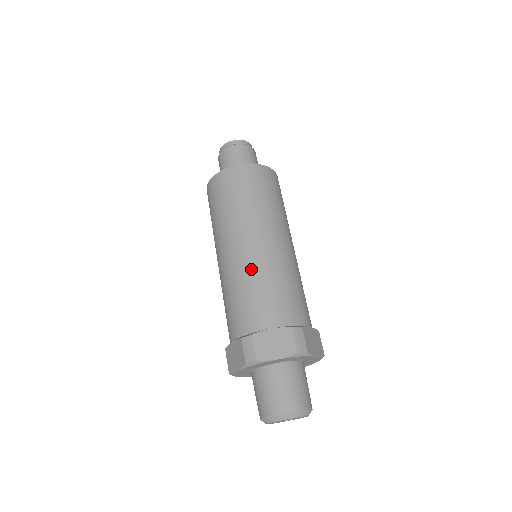
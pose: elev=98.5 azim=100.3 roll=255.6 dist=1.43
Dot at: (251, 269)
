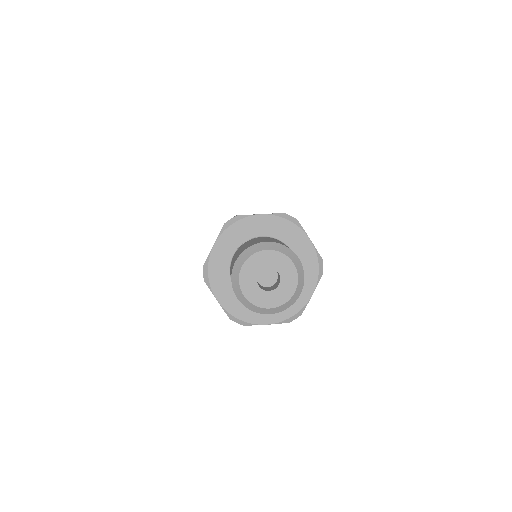
Dot at: occluded
